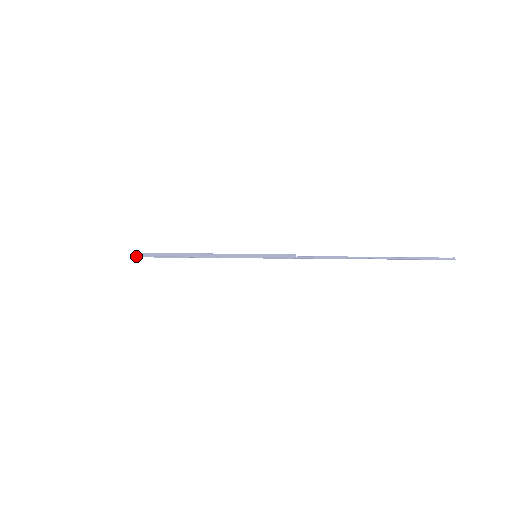
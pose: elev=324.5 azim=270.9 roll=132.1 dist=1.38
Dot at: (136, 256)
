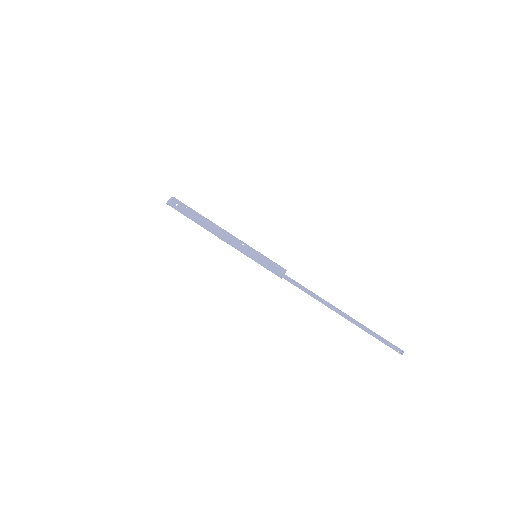
Dot at: (173, 197)
